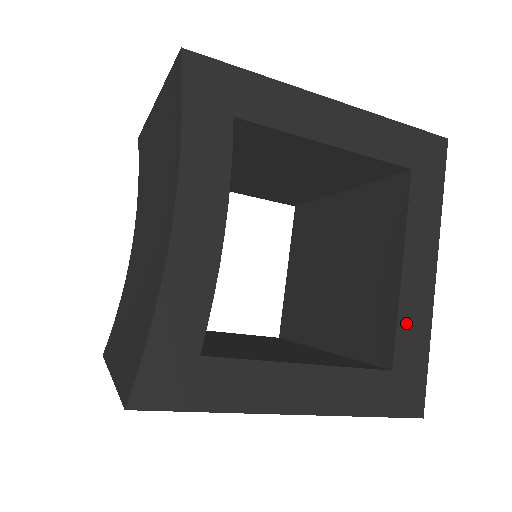
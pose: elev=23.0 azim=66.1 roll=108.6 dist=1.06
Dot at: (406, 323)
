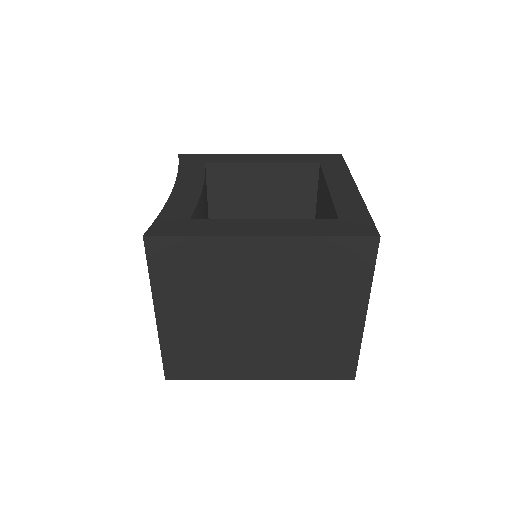
Dot at: (341, 204)
